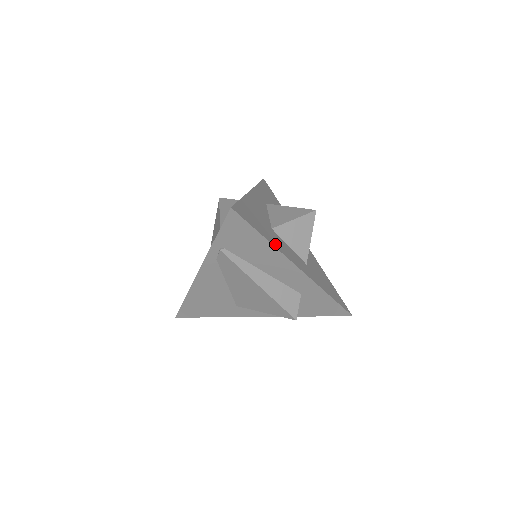
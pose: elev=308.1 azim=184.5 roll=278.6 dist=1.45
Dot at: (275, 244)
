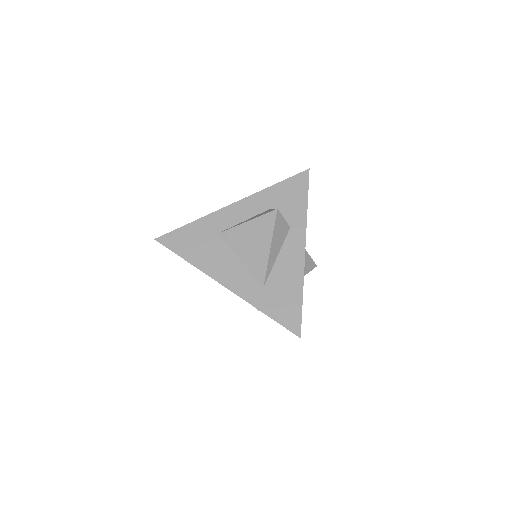
Dot at: occluded
